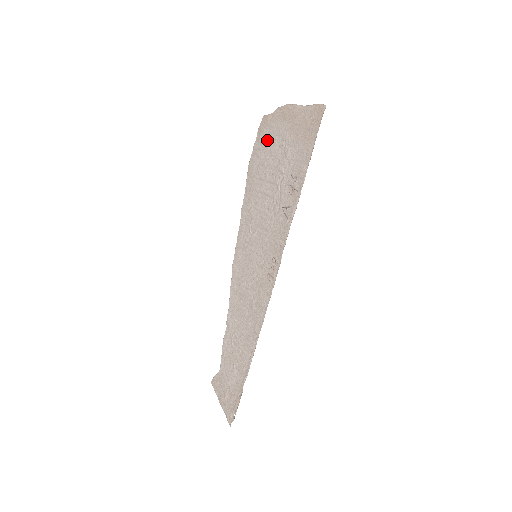
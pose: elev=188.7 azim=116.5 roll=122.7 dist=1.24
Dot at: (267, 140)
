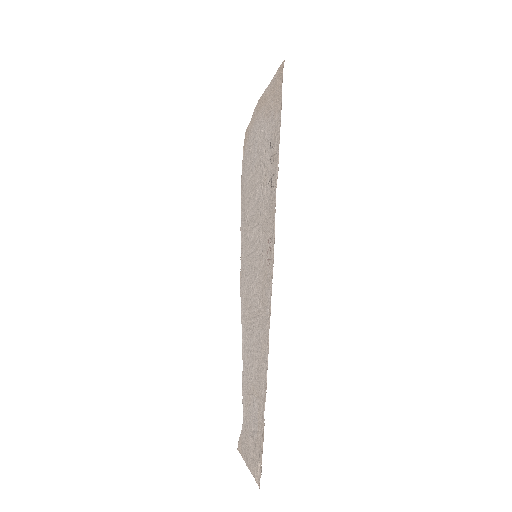
Dot at: (250, 145)
